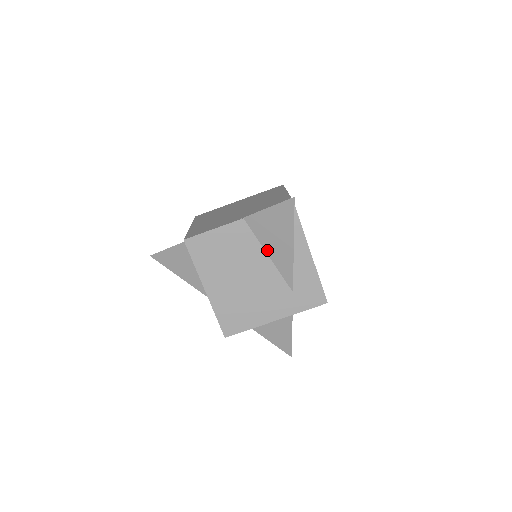
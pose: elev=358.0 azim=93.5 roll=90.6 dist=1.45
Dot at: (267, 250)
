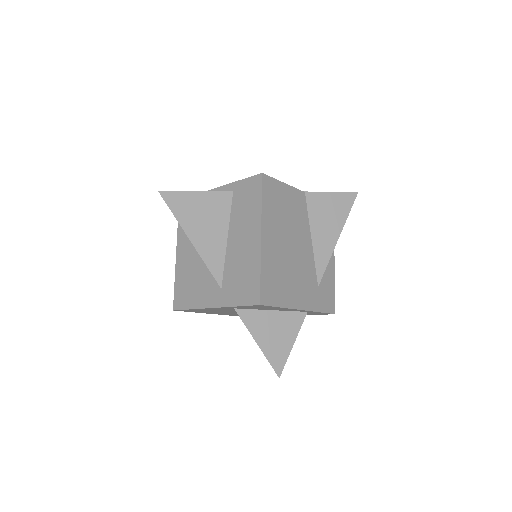
Dot at: (313, 232)
